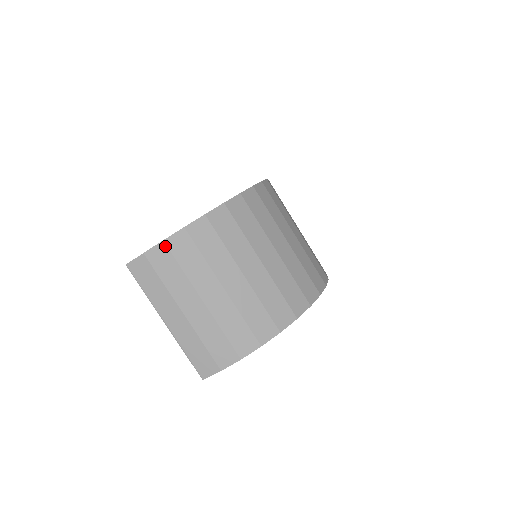
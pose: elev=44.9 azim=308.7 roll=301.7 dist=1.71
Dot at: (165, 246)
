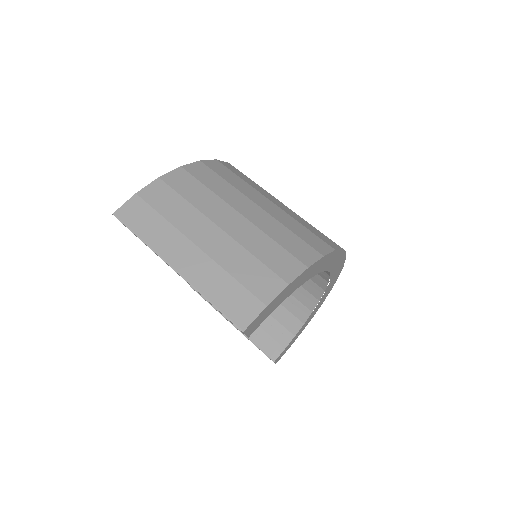
Dot at: (162, 182)
